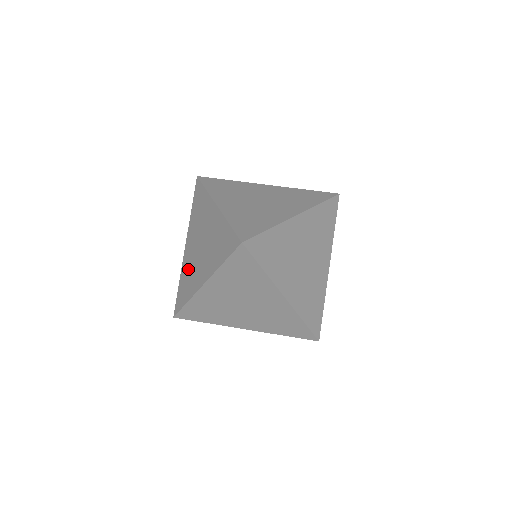
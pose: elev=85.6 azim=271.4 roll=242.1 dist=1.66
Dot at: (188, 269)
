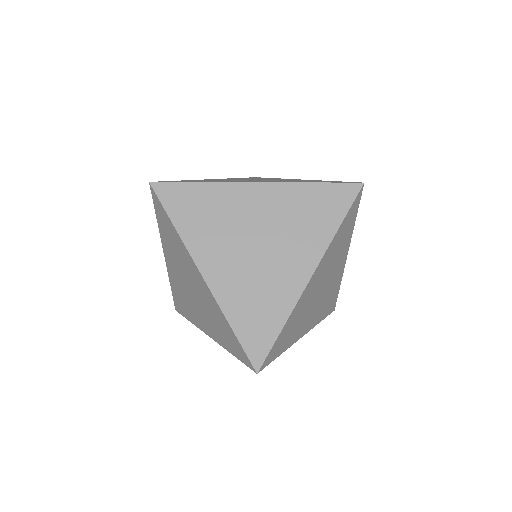
Dot at: (180, 291)
